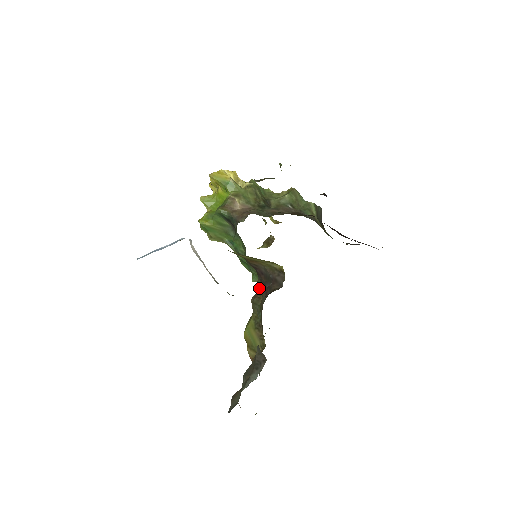
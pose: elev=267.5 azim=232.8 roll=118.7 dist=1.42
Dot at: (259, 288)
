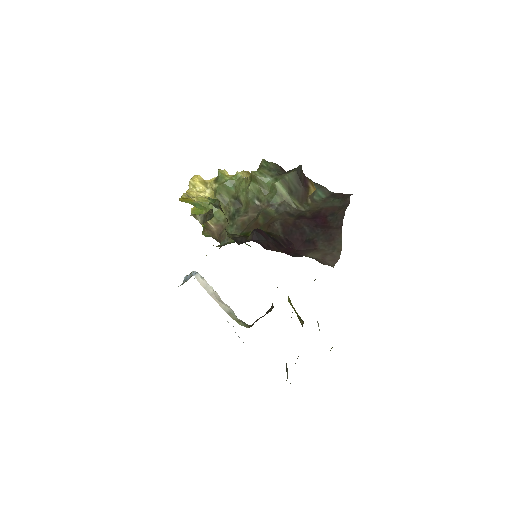
Dot at: occluded
